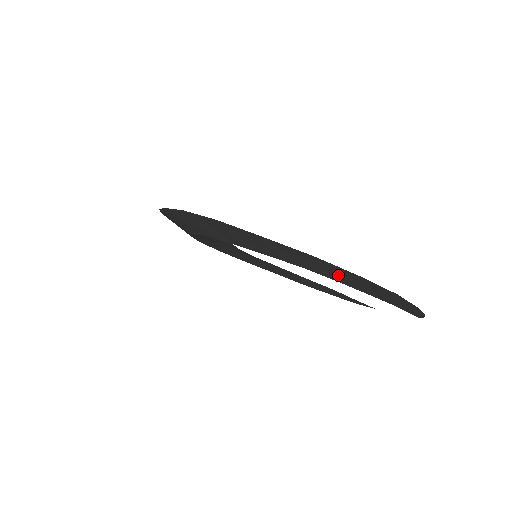
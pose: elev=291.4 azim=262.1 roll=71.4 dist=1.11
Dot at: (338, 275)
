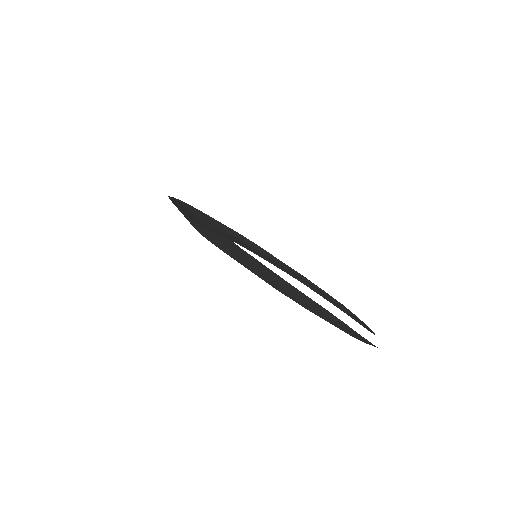
Dot at: (266, 279)
